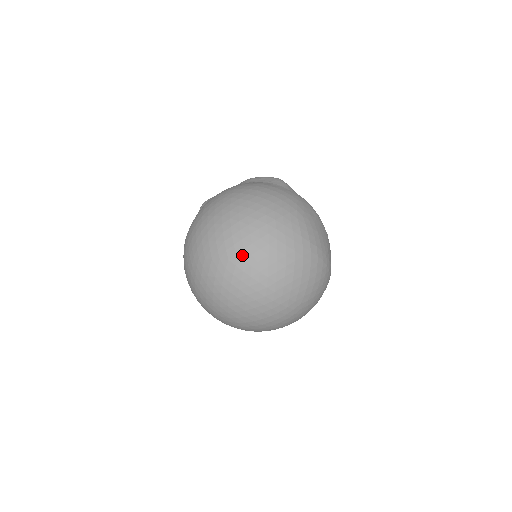
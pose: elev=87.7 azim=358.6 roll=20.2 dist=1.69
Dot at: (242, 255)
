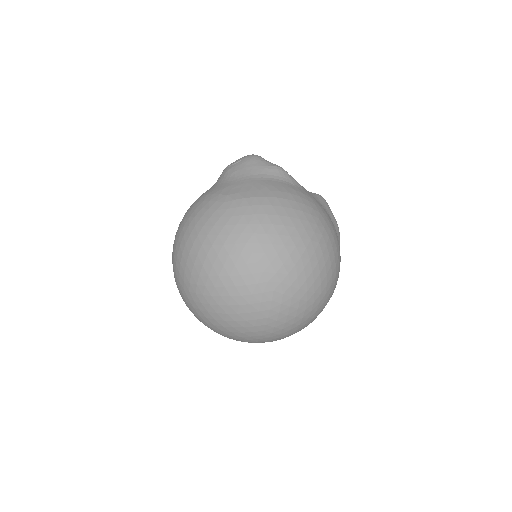
Dot at: (285, 299)
